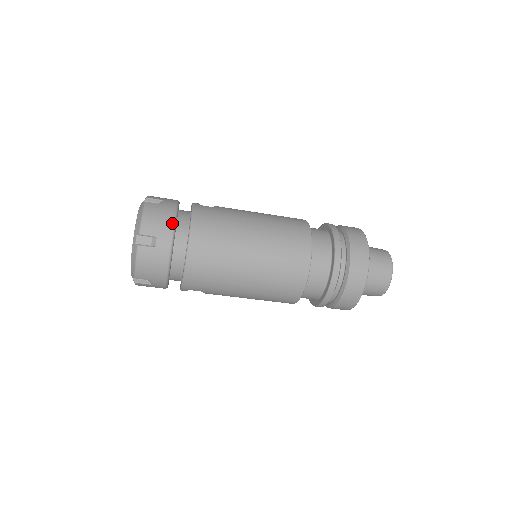
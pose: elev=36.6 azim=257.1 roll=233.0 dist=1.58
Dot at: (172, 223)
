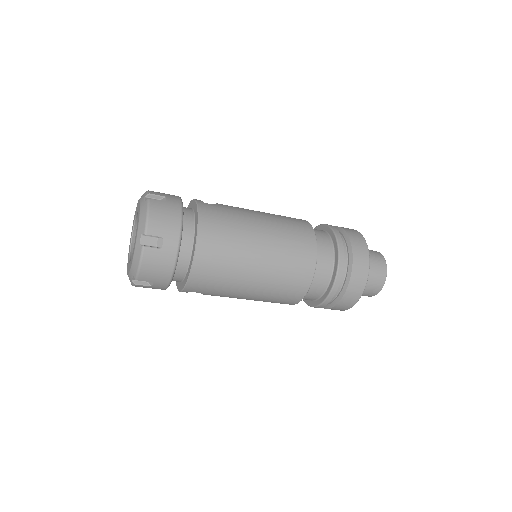
Dot at: (179, 223)
